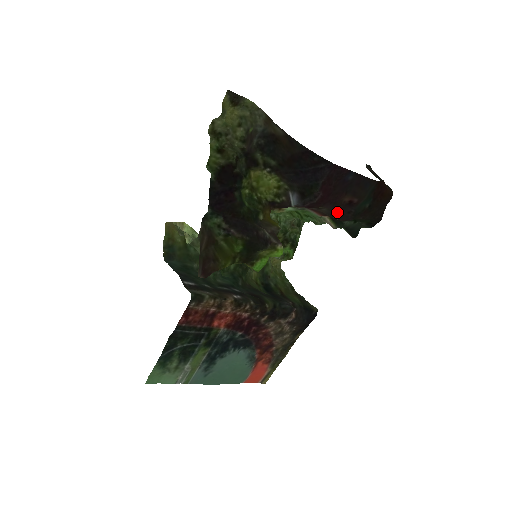
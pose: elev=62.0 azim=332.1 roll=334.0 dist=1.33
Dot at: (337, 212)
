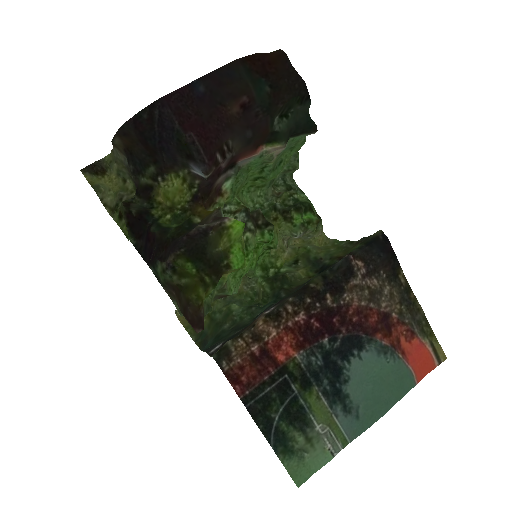
Dot at: (245, 130)
